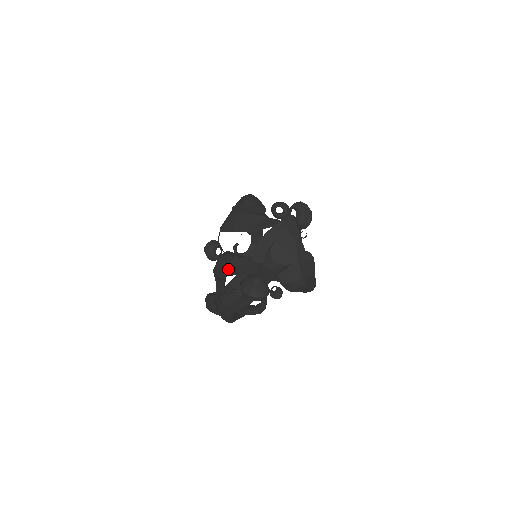
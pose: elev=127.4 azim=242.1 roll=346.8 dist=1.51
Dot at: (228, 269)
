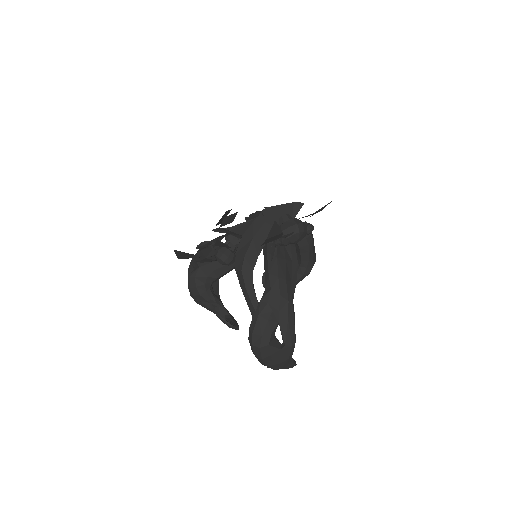
Dot at: (257, 241)
